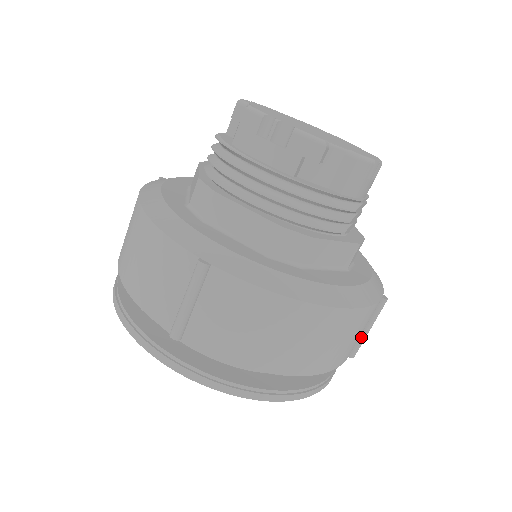
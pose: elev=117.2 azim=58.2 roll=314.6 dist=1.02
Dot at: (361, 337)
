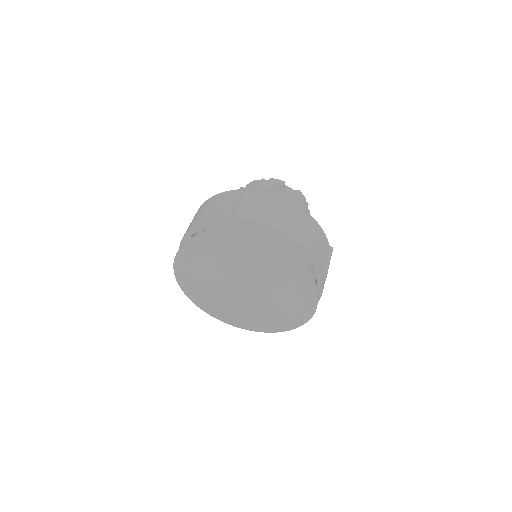
Dot at: (326, 265)
